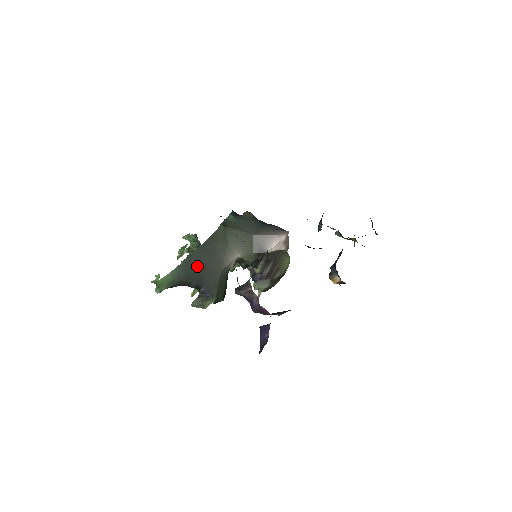
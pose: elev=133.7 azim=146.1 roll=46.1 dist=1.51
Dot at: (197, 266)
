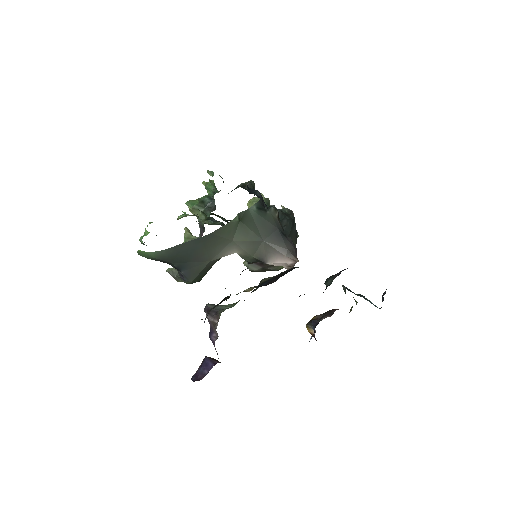
Dot at: (187, 252)
